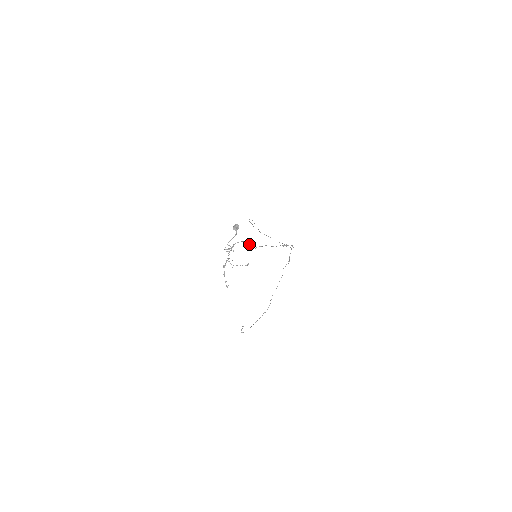
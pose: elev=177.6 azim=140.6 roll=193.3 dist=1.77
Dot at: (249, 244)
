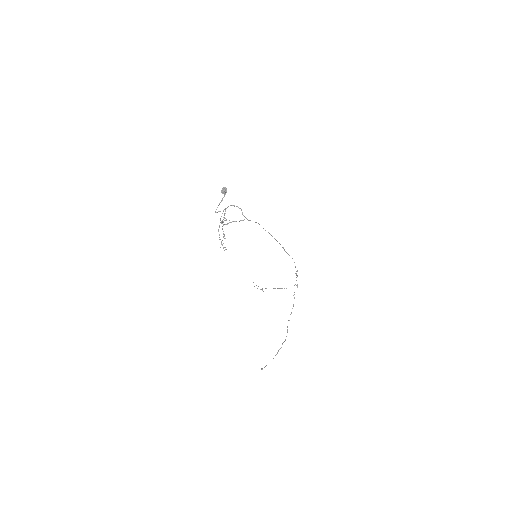
Dot at: (241, 209)
